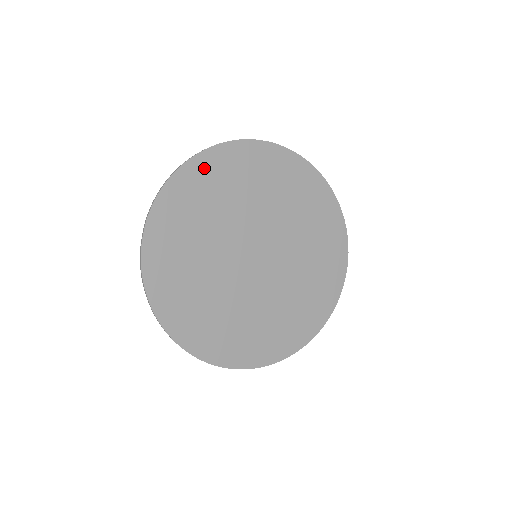
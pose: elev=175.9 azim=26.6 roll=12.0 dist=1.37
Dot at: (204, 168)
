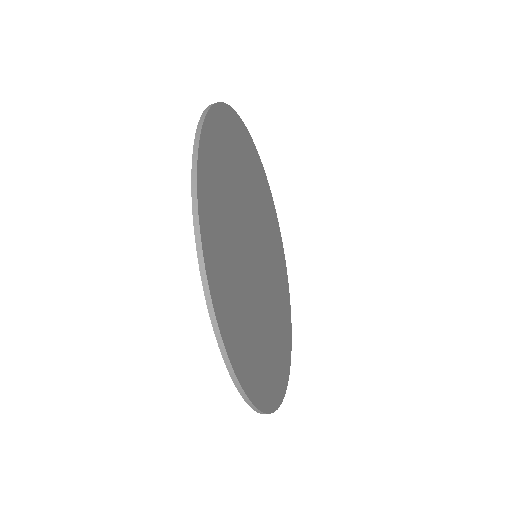
Dot at: (213, 137)
